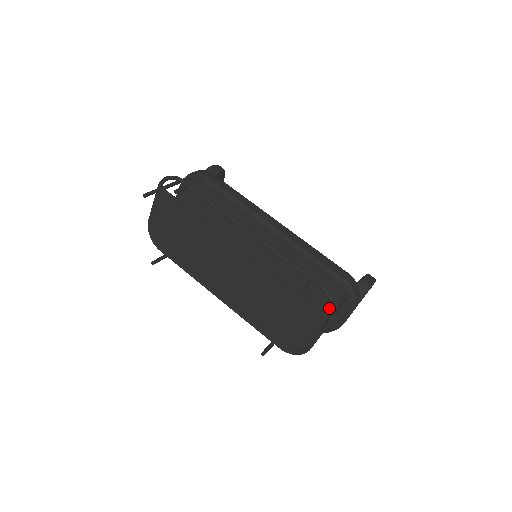
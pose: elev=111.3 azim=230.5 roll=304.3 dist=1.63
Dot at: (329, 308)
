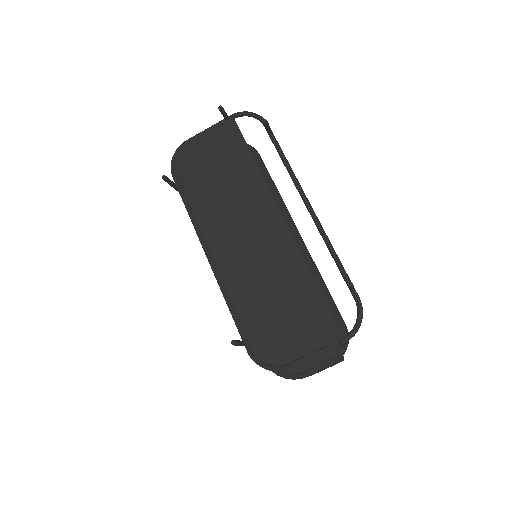
Dot at: occluded
